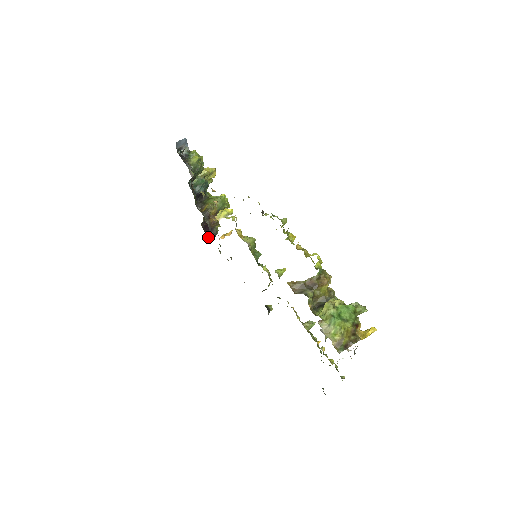
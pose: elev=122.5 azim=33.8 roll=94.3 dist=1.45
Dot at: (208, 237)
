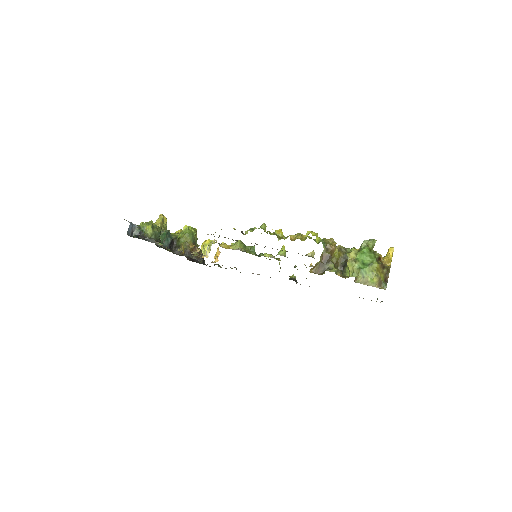
Dot at: occluded
